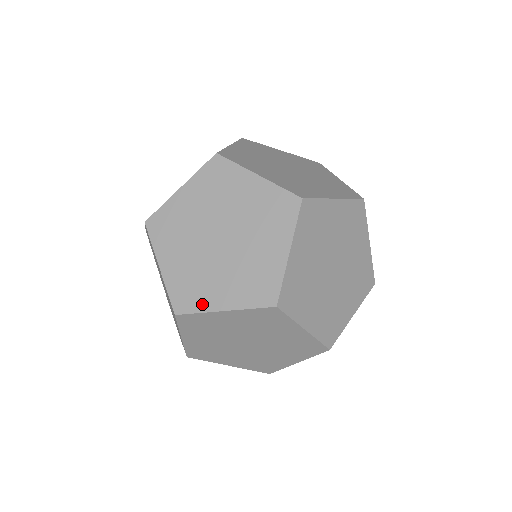
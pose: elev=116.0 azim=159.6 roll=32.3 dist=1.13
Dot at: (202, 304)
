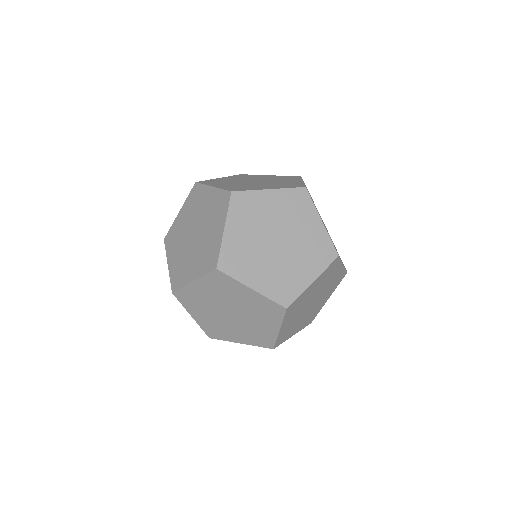
Dot at: (226, 338)
